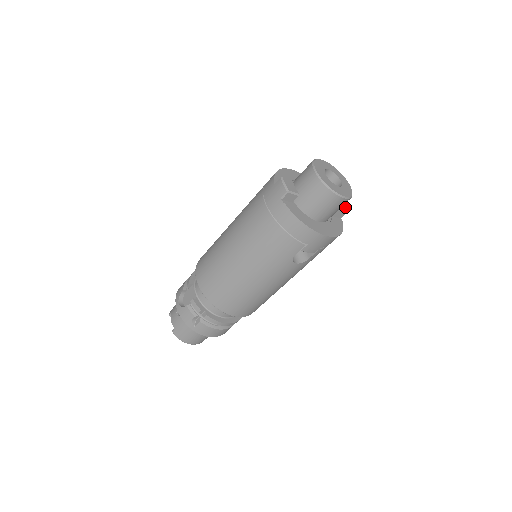
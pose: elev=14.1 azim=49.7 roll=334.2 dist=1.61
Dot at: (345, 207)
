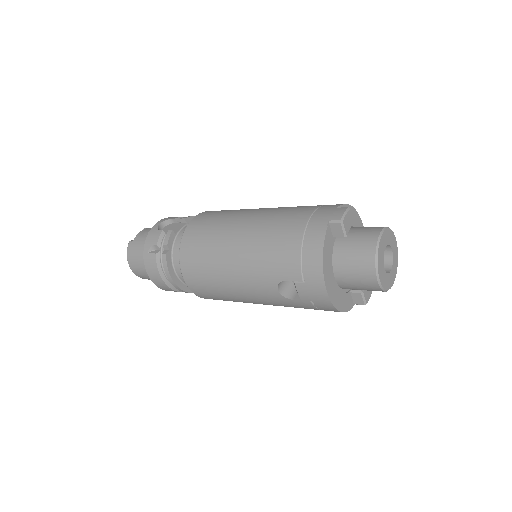
Dot at: (368, 299)
